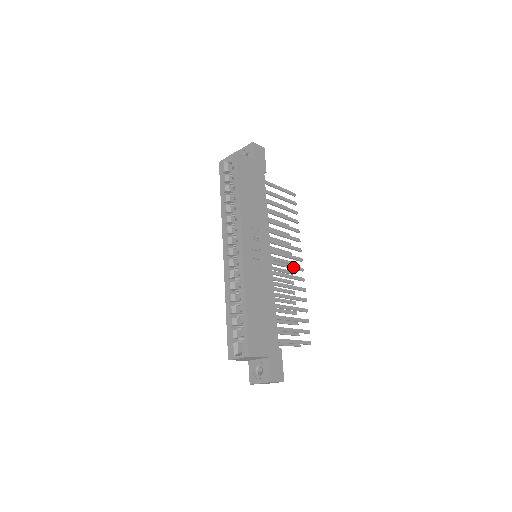
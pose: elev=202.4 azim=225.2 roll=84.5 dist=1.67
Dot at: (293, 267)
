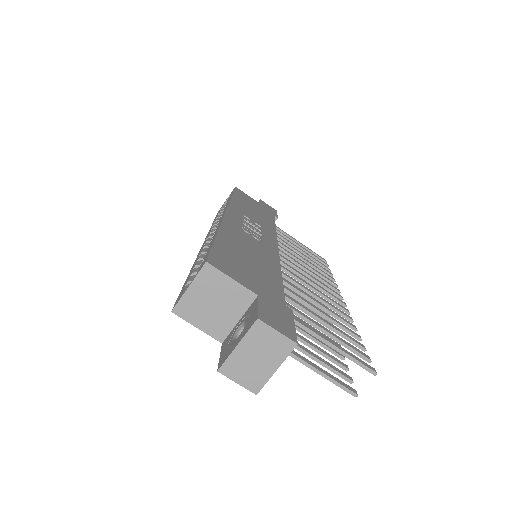
Dot at: (324, 290)
